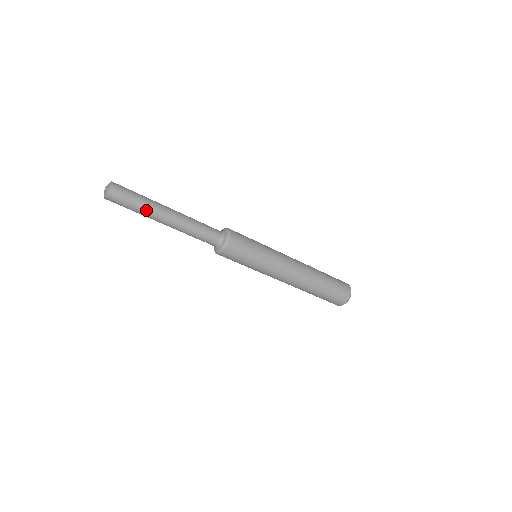
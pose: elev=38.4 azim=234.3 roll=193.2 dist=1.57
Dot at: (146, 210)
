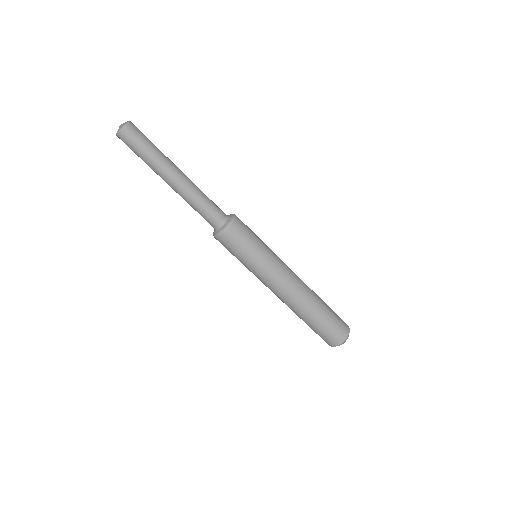
Dot at: (156, 159)
